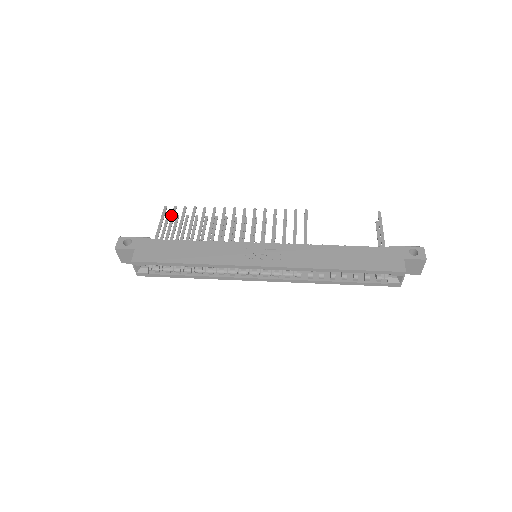
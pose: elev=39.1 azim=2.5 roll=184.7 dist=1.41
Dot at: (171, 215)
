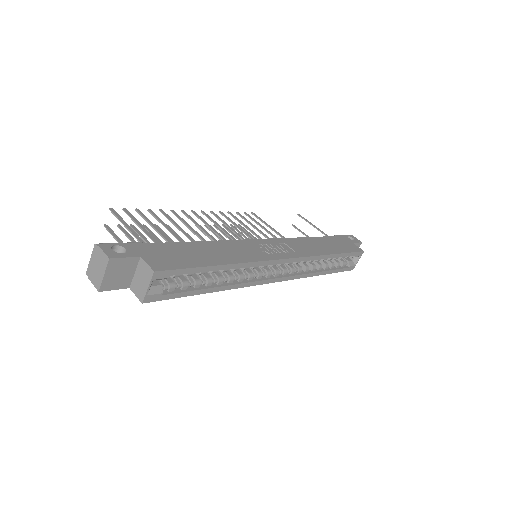
Dot at: (131, 218)
